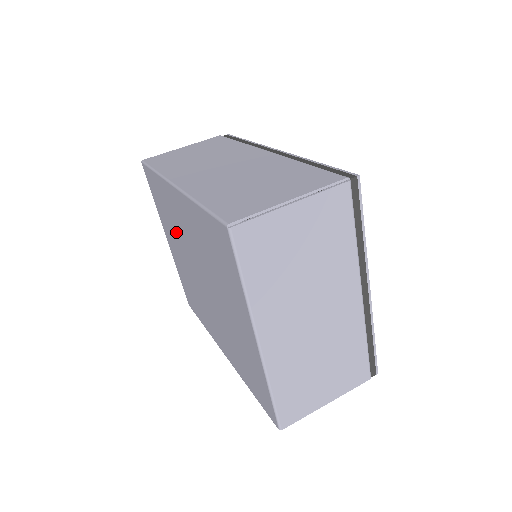
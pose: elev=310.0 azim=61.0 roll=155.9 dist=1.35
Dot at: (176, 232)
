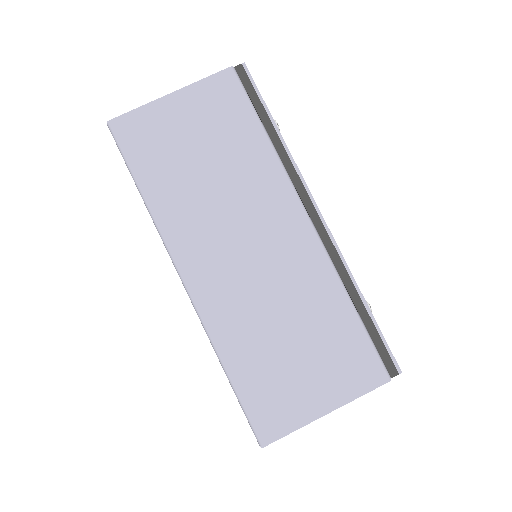
Dot at: occluded
